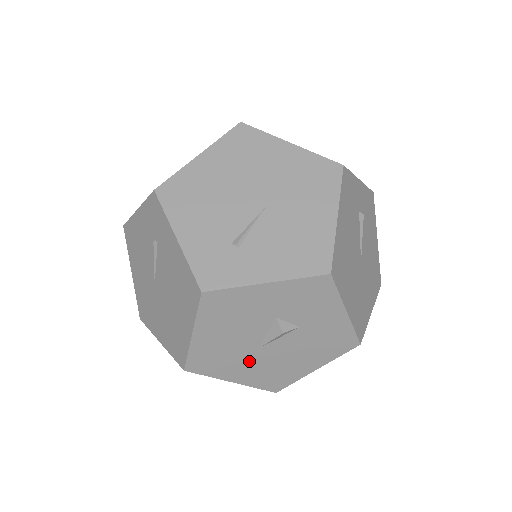
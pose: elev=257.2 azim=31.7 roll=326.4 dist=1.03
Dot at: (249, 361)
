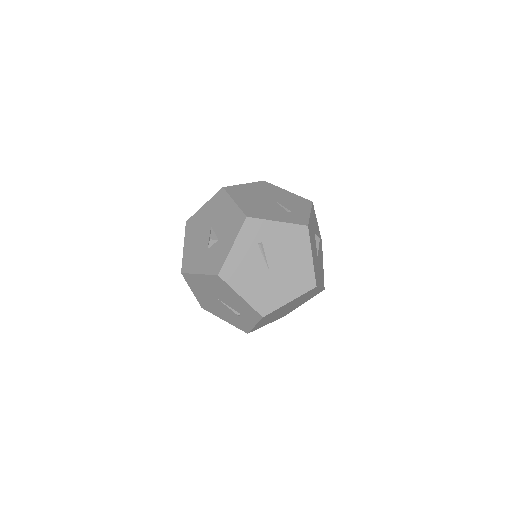
Dot at: (319, 268)
